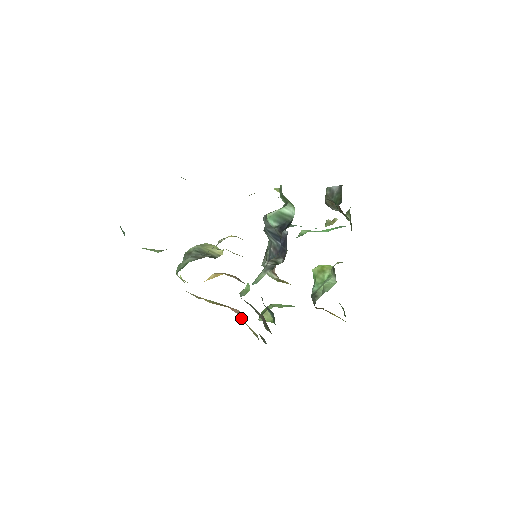
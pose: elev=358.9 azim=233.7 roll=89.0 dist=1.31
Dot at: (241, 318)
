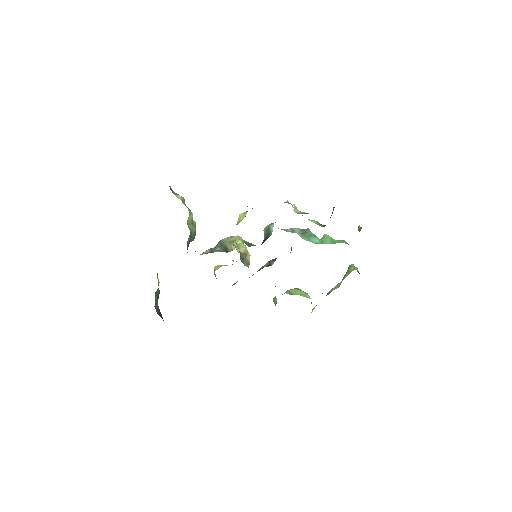
Dot at: occluded
